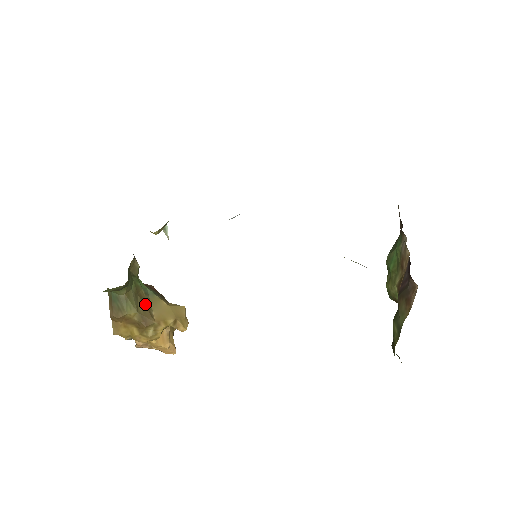
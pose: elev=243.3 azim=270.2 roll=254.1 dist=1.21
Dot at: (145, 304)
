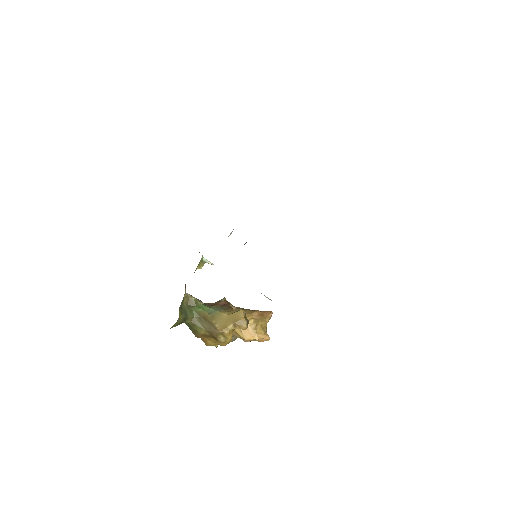
Dot at: (209, 322)
